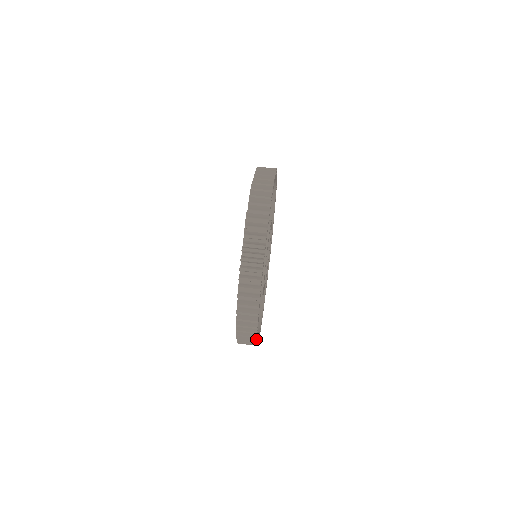
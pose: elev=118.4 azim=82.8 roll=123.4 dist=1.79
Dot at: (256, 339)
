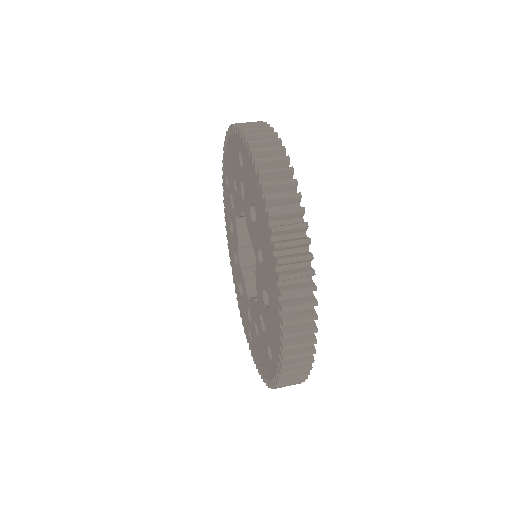
Dot at: (309, 372)
